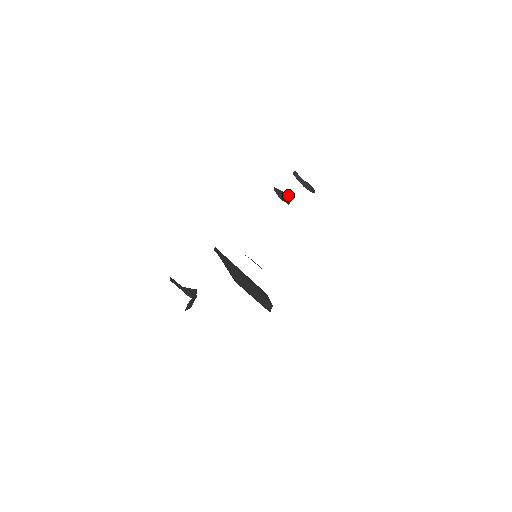
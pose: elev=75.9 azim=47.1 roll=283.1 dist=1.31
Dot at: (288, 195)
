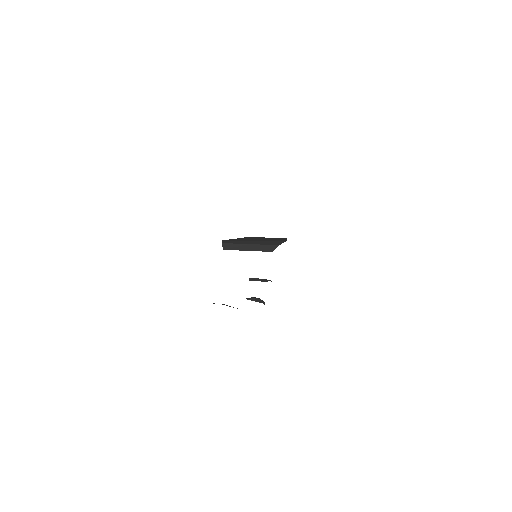
Dot at: occluded
